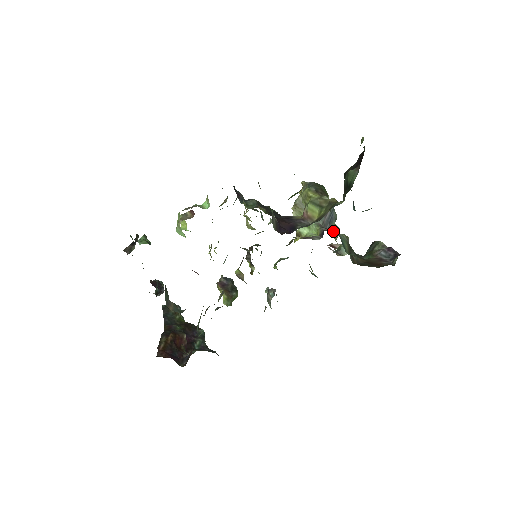
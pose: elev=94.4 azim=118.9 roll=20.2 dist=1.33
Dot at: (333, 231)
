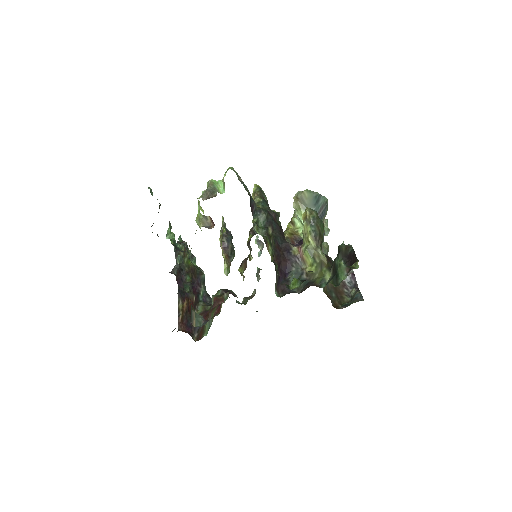
Dot at: occluded
